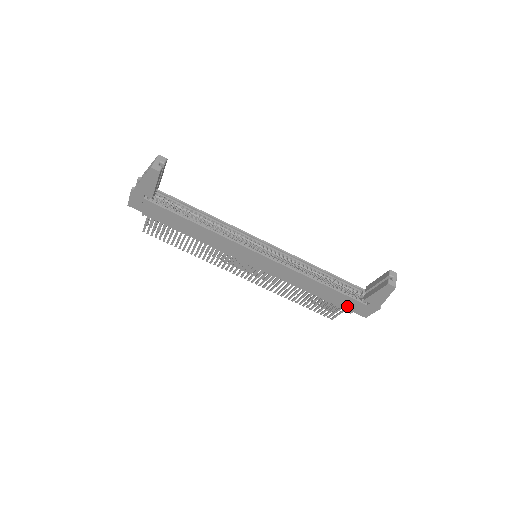
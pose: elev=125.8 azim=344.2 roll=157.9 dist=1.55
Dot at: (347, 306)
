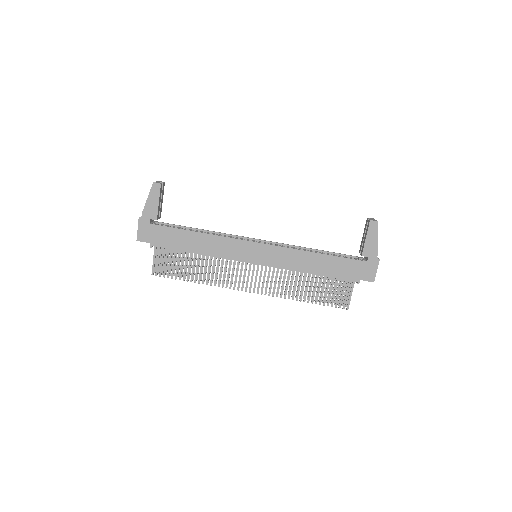
Dot at: (352, 274)
